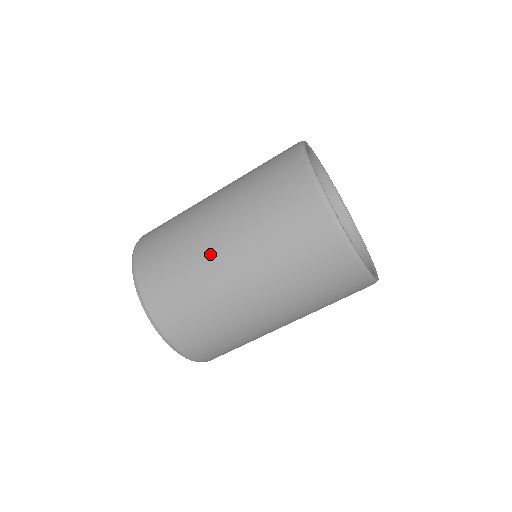
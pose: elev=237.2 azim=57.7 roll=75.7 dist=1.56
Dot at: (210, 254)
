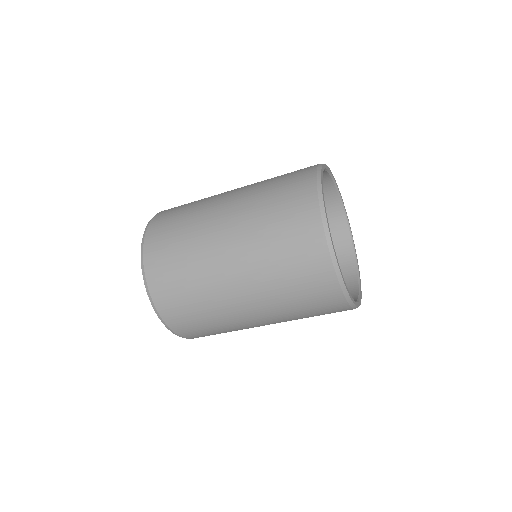
Dot at: (213, 248)
